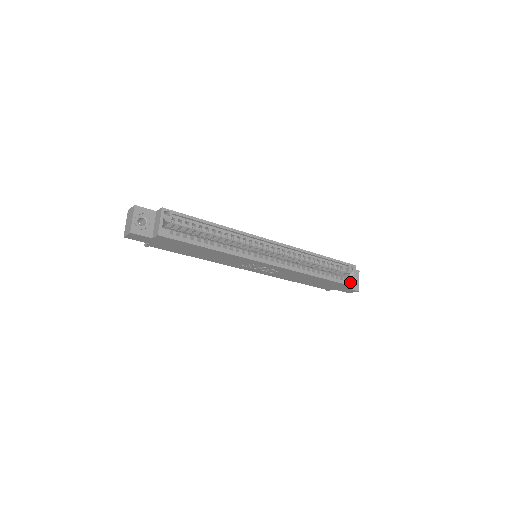
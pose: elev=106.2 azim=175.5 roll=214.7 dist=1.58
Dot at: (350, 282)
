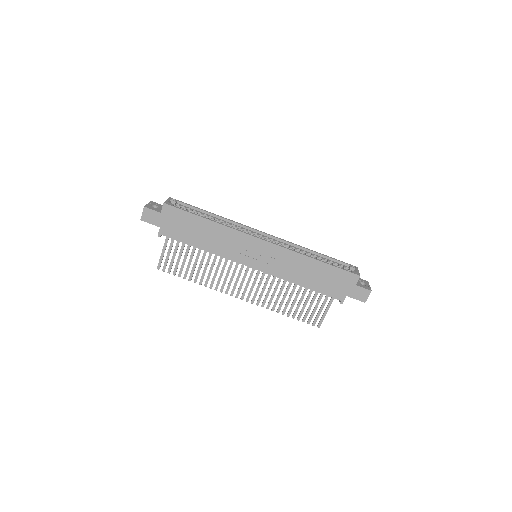
Dot at: (353, 272)
